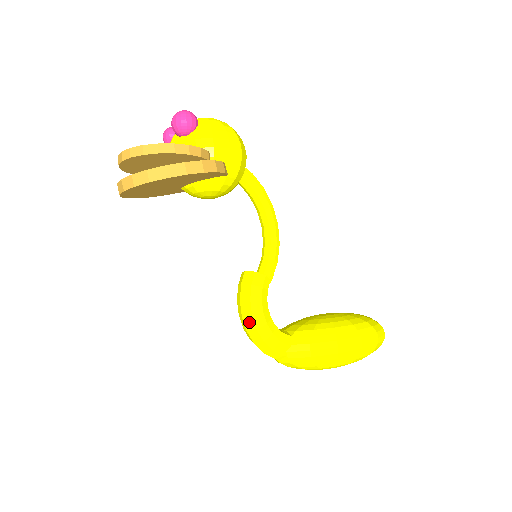
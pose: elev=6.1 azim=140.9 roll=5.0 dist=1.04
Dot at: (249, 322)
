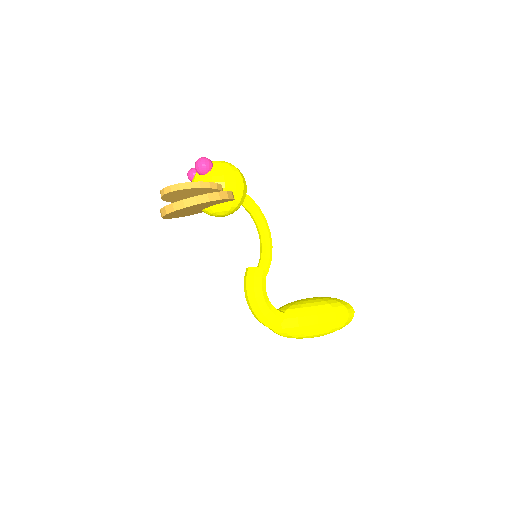
Dot at: (253, 303)
